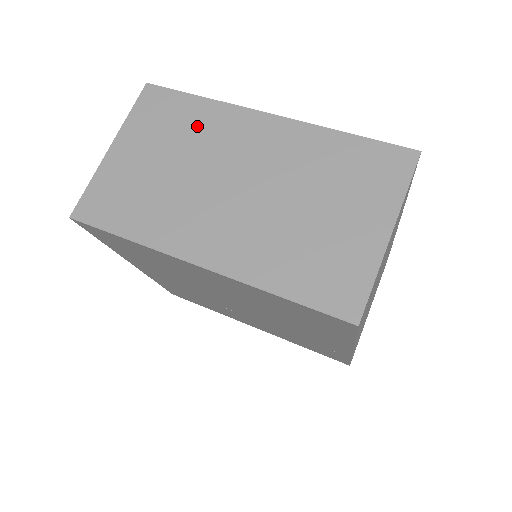
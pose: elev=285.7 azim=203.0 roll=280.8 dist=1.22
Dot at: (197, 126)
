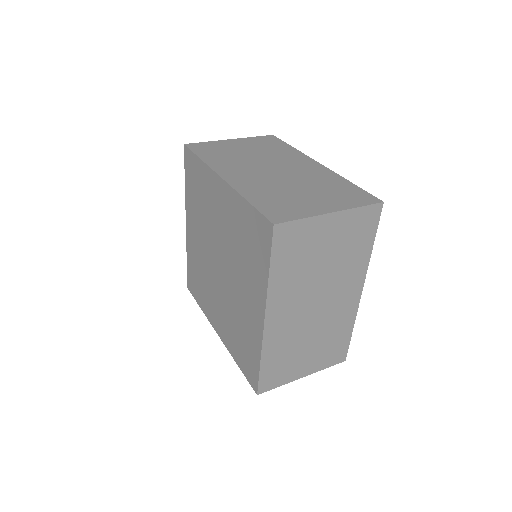
Dot at: (279, 151)
